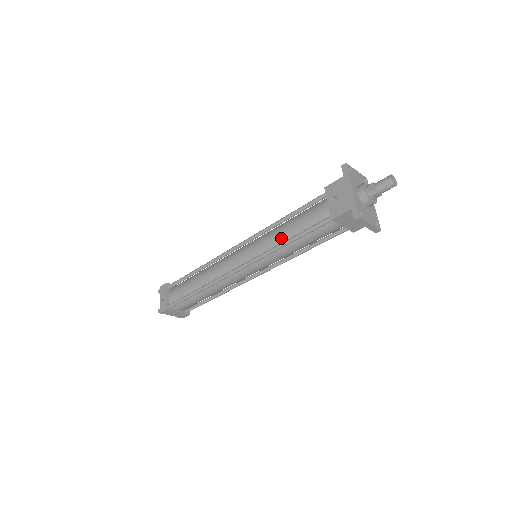
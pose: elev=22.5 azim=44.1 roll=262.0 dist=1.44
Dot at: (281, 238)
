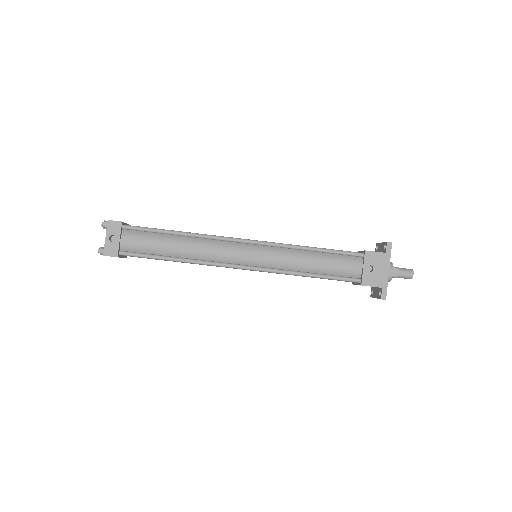
Dot at: (303, 267)
